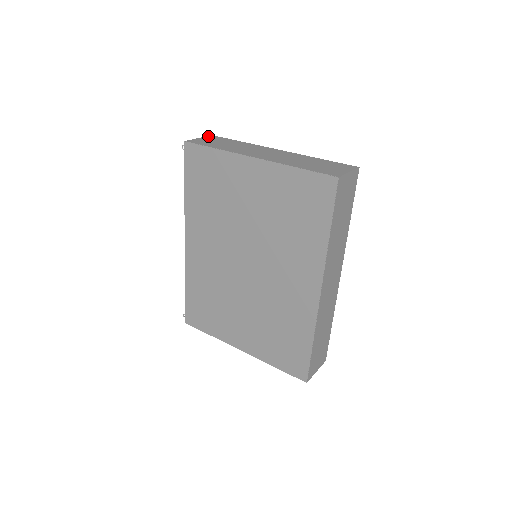
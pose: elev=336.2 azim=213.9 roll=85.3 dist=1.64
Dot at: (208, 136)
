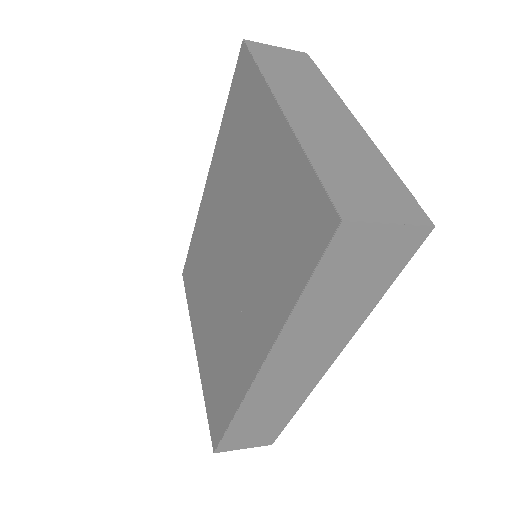
Dot at: occluded
